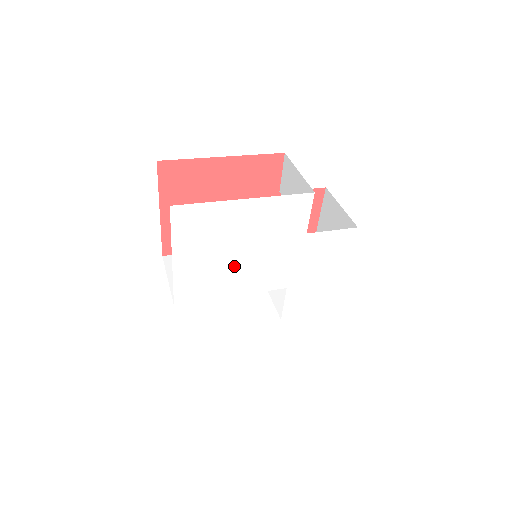
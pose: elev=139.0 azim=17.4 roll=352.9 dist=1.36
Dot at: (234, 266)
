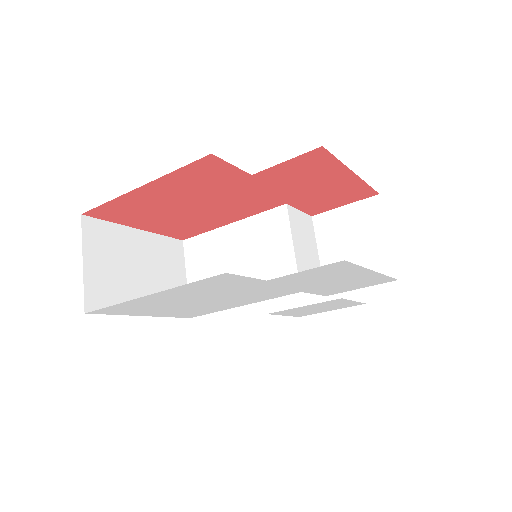
Dot at: (212, 303)
